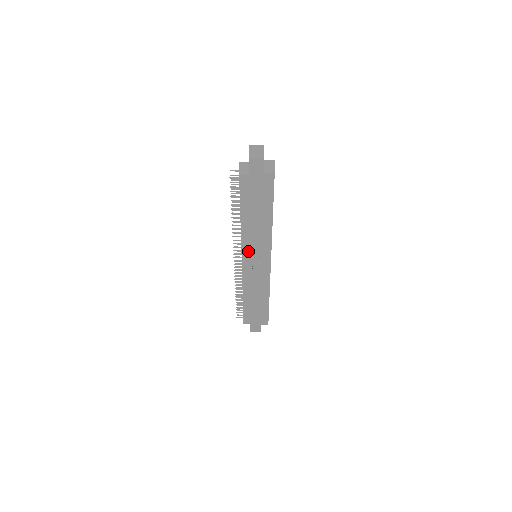
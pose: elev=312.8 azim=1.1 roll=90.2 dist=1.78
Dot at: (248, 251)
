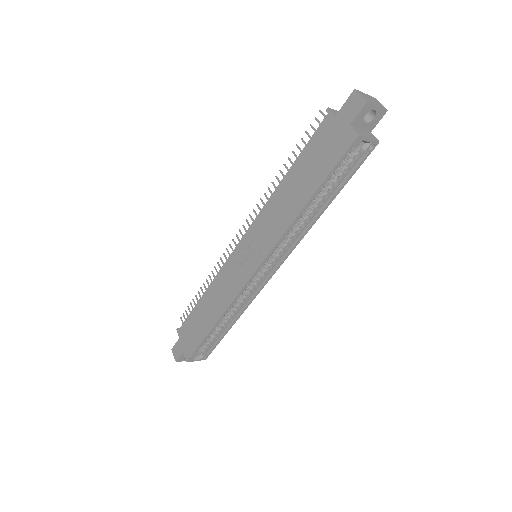
Dot at: (253, 230)
